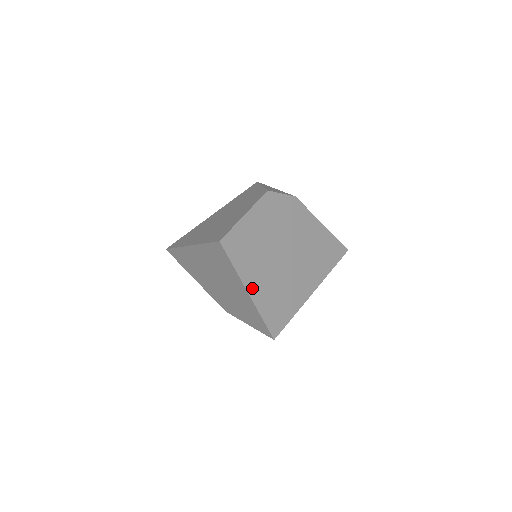
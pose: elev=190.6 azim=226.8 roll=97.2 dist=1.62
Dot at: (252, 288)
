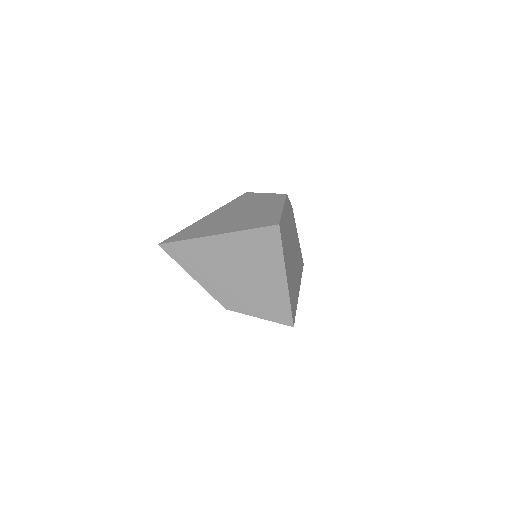
Dot at: (287, 275)
